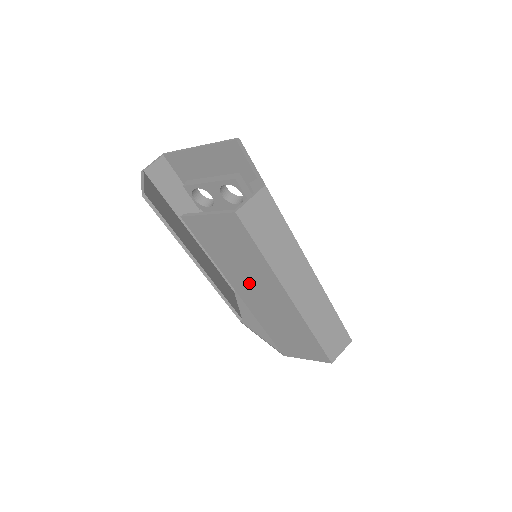
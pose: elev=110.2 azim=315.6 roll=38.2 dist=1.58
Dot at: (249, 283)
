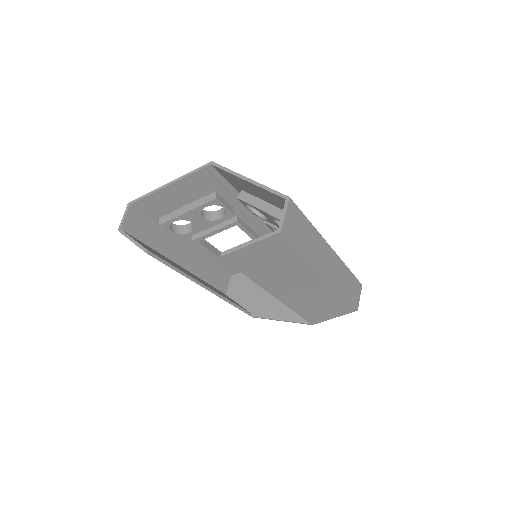
Dot at: (286, 283)
